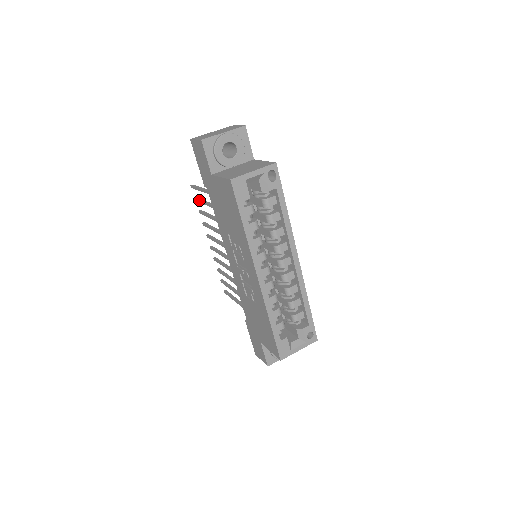
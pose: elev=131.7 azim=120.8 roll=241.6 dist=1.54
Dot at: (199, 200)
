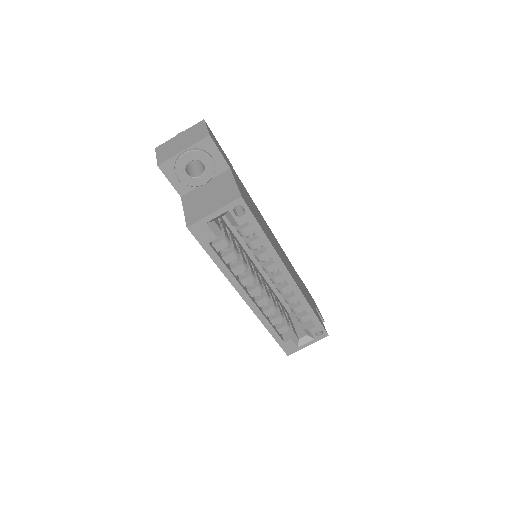
Dot at: occluded
